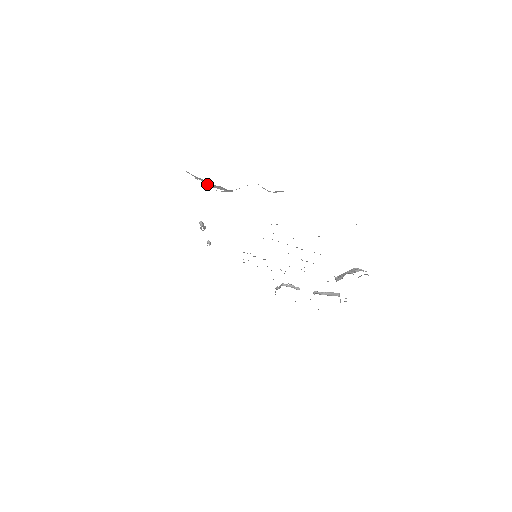
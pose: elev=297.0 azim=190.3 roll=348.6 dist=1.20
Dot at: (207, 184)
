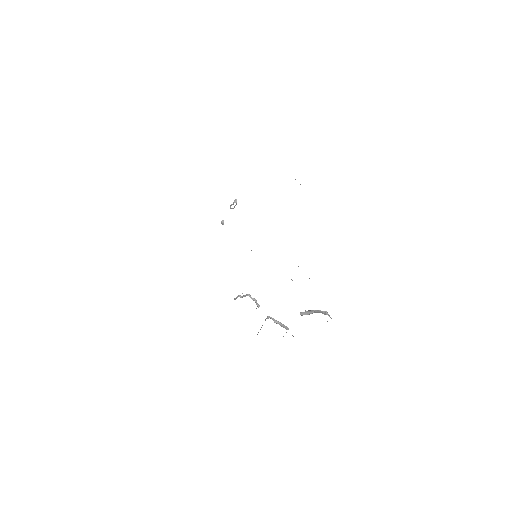
Dot at: occluded
